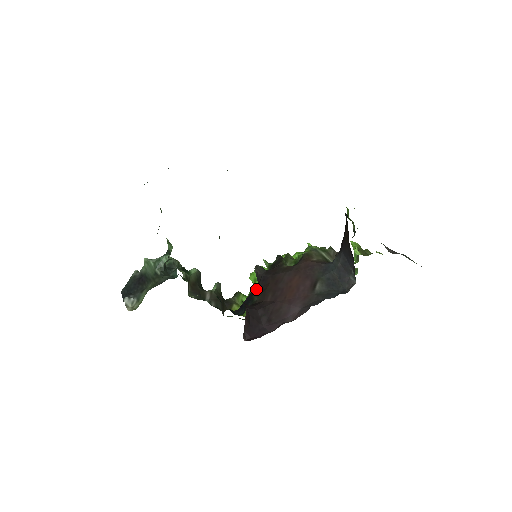
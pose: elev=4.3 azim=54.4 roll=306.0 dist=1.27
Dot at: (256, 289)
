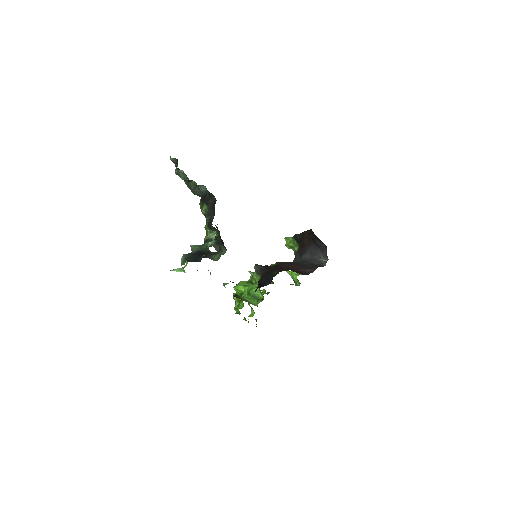
Dot at: (268, 272)
